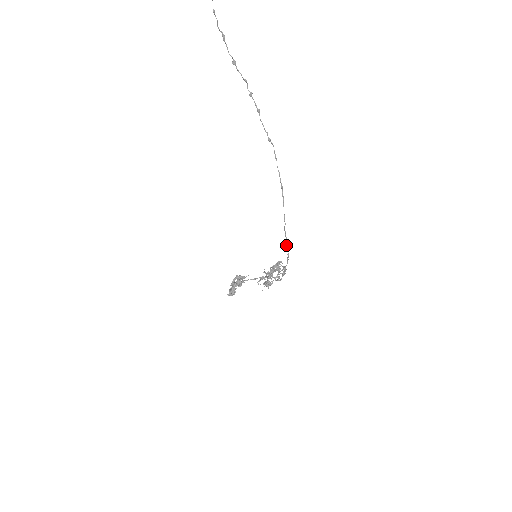
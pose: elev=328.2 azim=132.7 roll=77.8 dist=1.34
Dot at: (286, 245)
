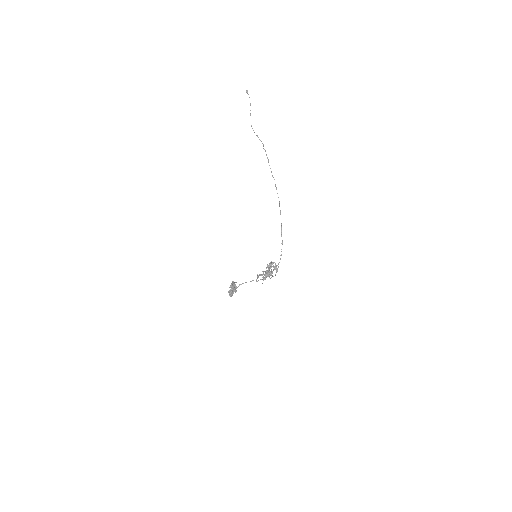
Dot at: (281, 243)
